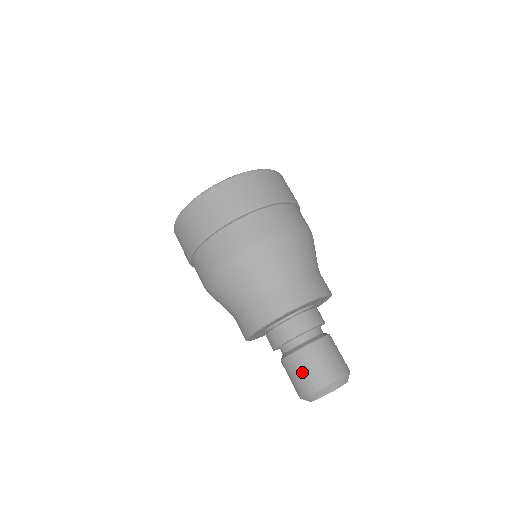
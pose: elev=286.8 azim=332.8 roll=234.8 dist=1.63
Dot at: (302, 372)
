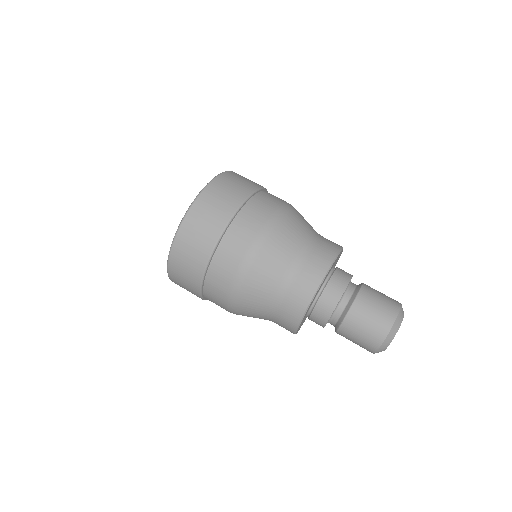
Dot at: (354, 342)
